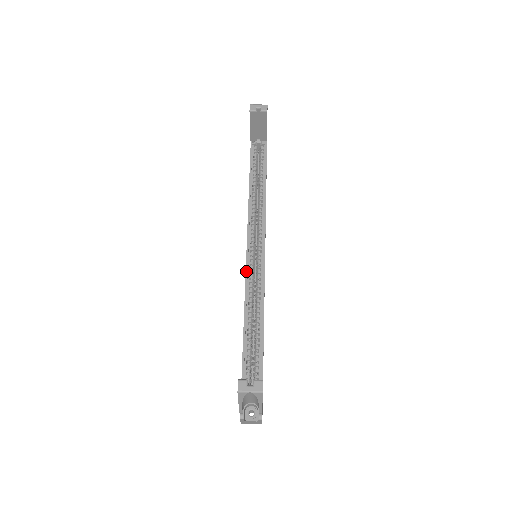
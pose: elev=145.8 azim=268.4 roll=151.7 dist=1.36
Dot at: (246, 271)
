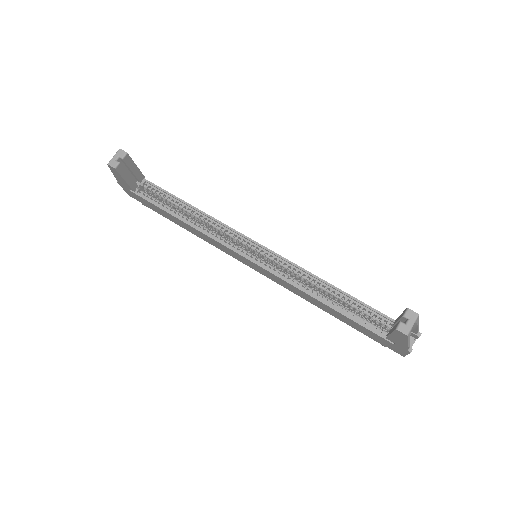
Dot at: (270, 272)
